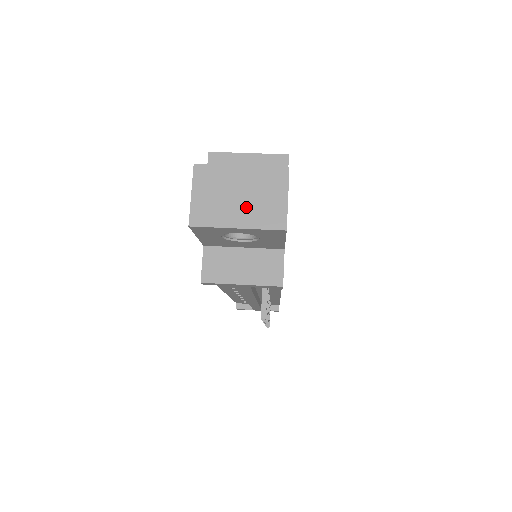
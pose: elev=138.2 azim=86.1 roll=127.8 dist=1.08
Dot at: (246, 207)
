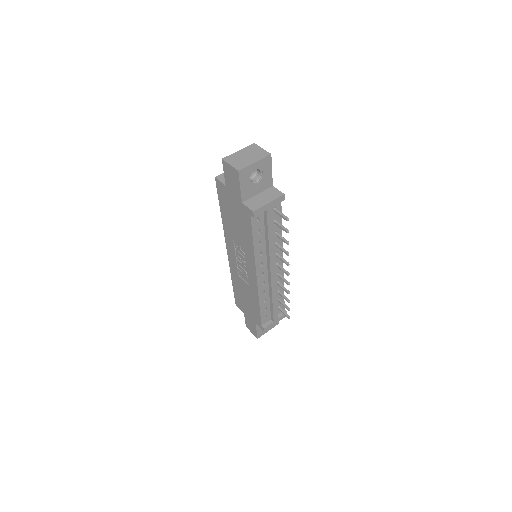
Dot at: (252, 157)
